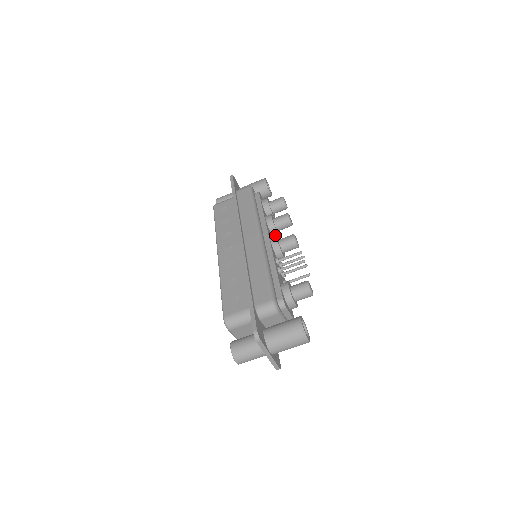
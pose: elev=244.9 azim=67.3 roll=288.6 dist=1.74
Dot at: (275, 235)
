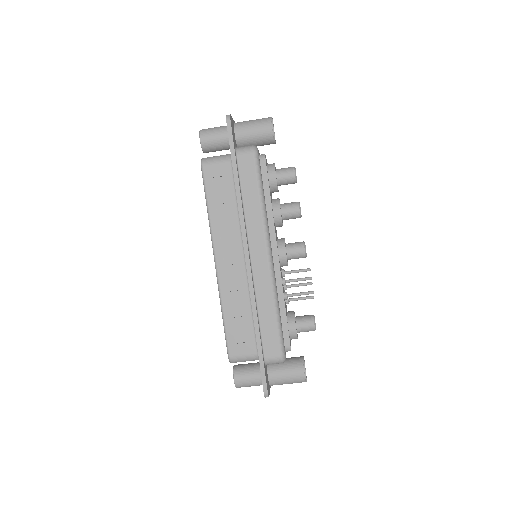
Dot at: (284, 244)
